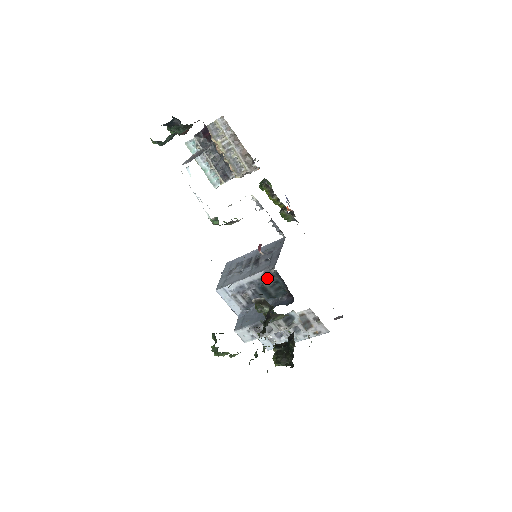
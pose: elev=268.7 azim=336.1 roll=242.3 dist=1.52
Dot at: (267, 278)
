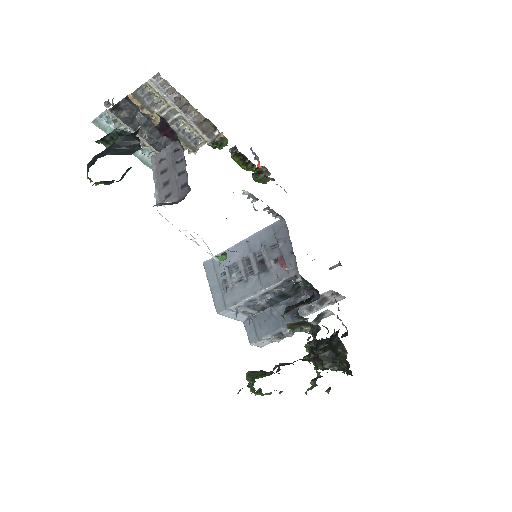
Dot at: (286, 284)
